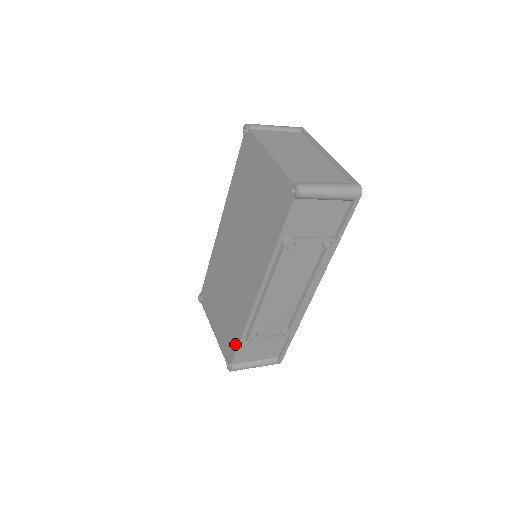
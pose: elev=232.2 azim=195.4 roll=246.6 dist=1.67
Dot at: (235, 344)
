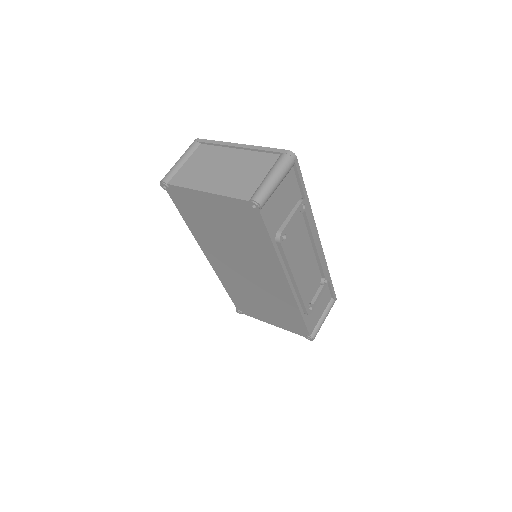
Dot at: (301, 323)
